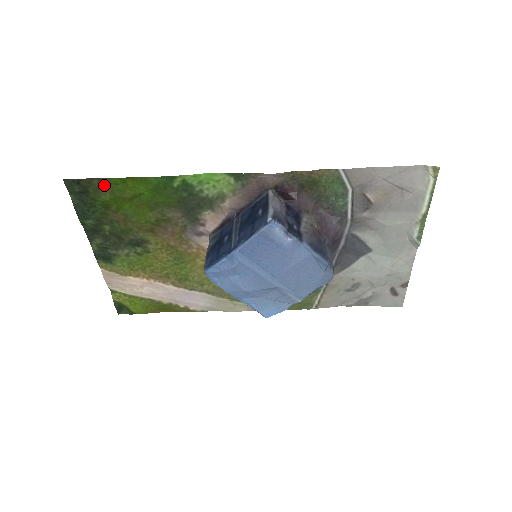
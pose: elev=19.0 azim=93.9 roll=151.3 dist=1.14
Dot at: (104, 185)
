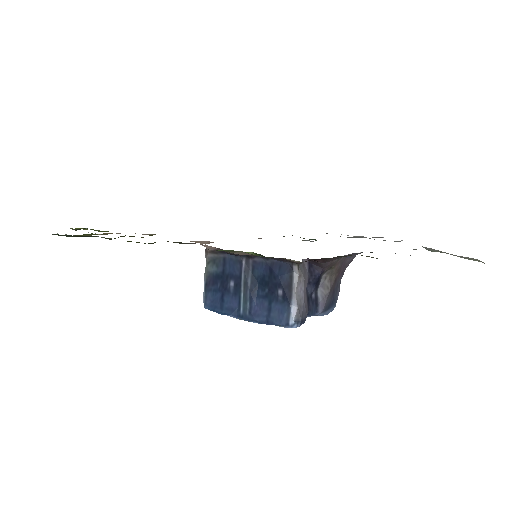
Dot at: occluded
